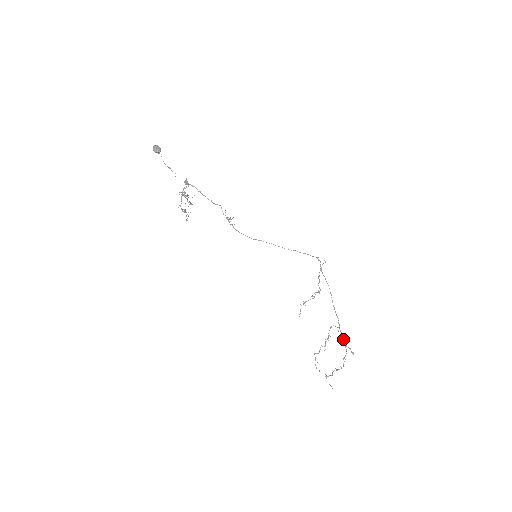
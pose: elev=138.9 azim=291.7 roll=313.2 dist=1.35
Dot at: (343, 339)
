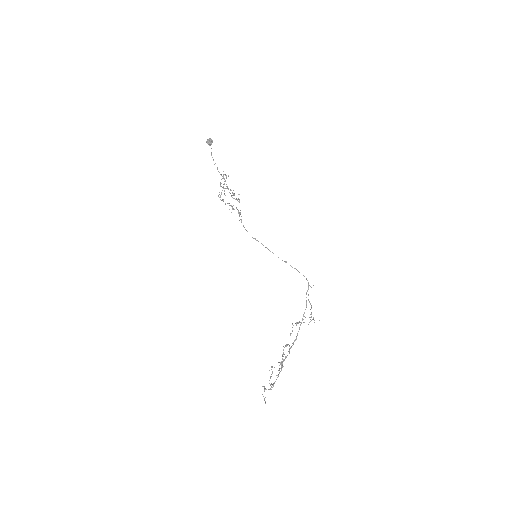
Dot at: (285, 356)
